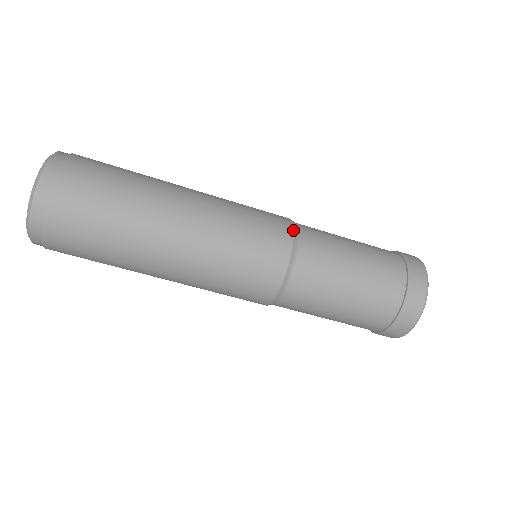
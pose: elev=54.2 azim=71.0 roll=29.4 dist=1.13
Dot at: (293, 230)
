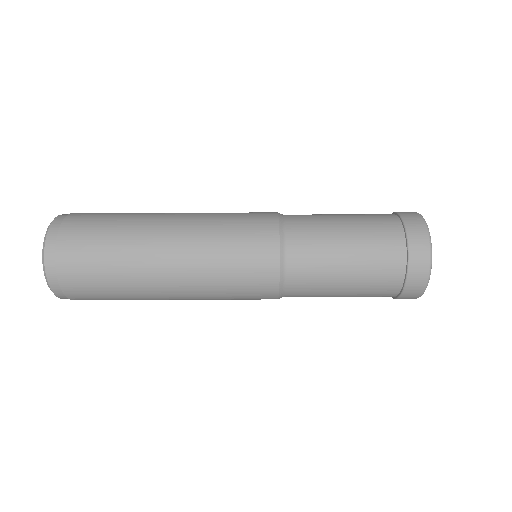
Dot at: occluded
